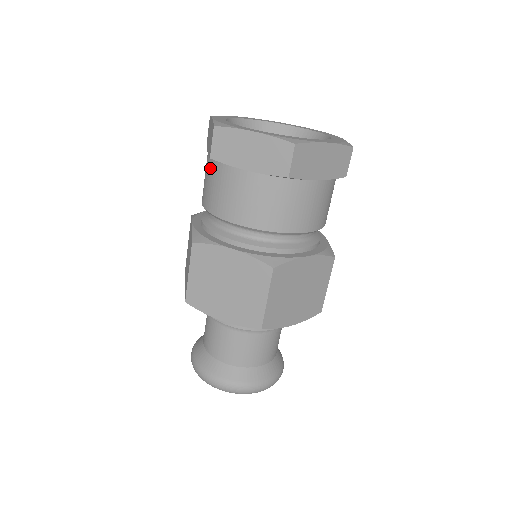
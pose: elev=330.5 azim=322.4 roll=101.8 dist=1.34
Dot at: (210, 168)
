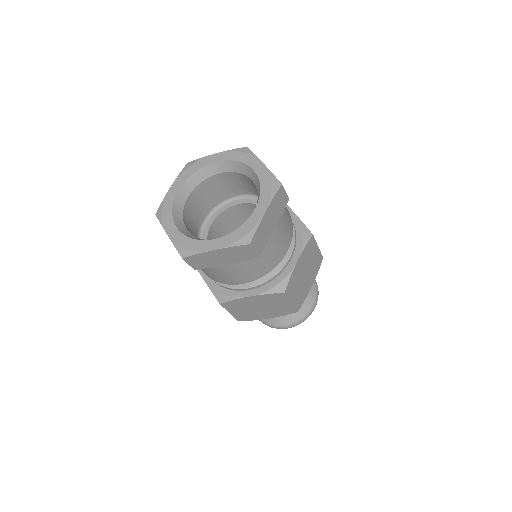
Dot at: occluded
